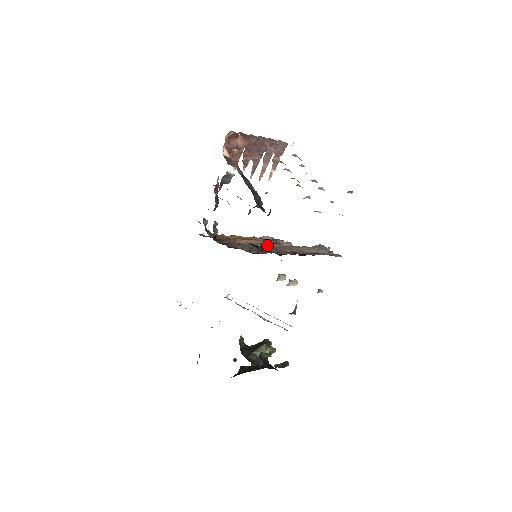
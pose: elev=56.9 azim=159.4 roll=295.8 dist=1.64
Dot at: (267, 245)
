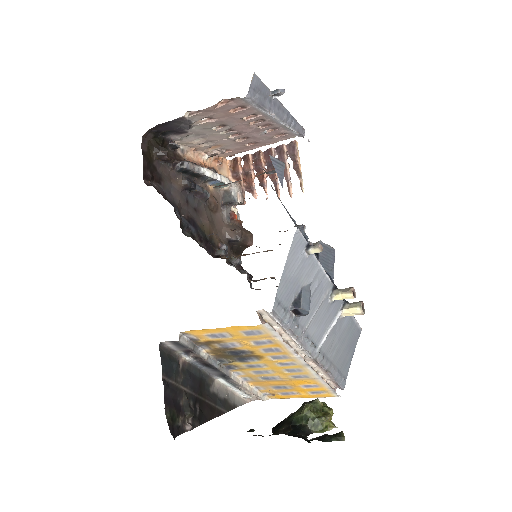
Dot at: occluded
